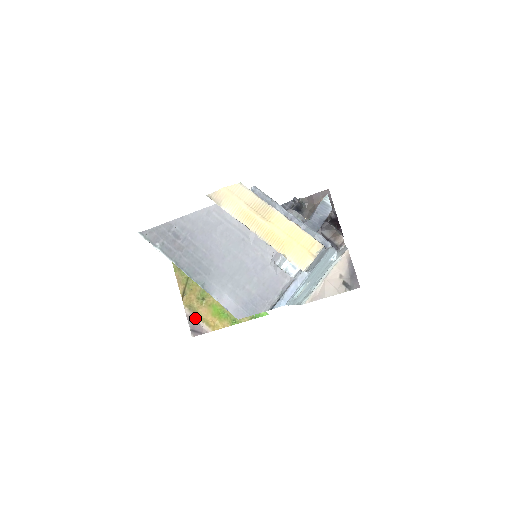
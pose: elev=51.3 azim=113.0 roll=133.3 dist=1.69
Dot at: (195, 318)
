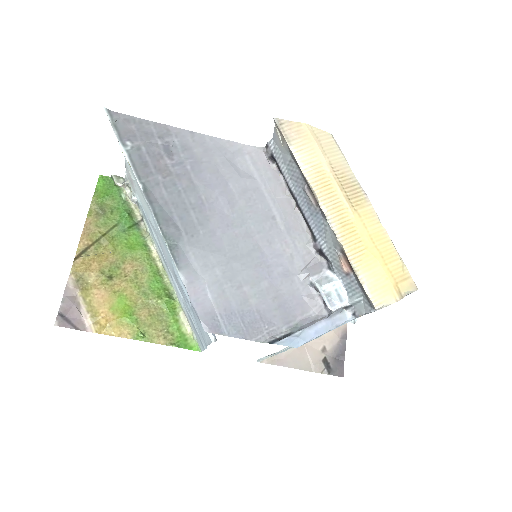
Dot at: (78, 298)
